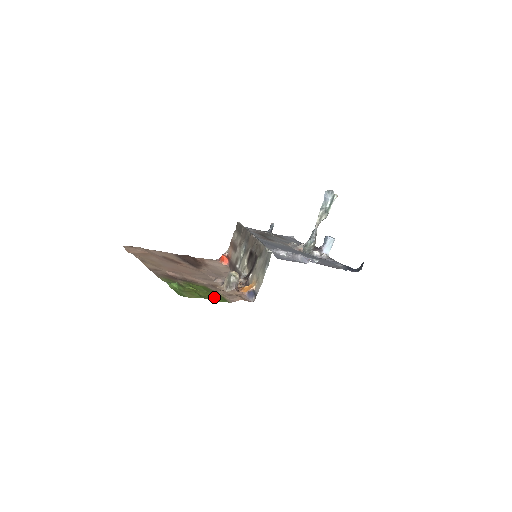
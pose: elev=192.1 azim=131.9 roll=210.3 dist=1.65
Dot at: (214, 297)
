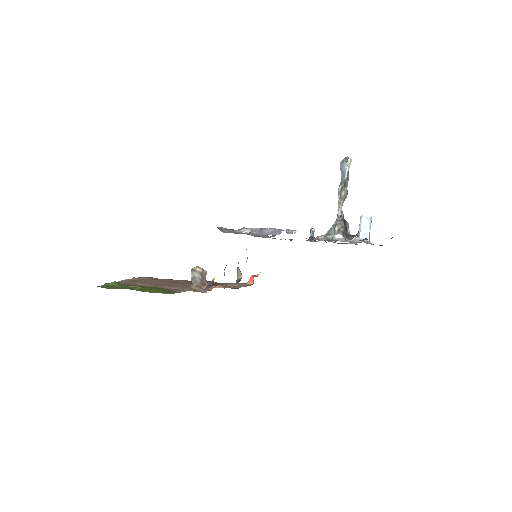
Dot at: (153, 291)
